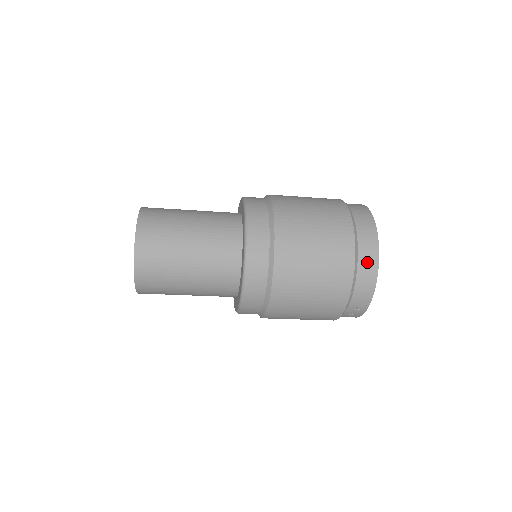
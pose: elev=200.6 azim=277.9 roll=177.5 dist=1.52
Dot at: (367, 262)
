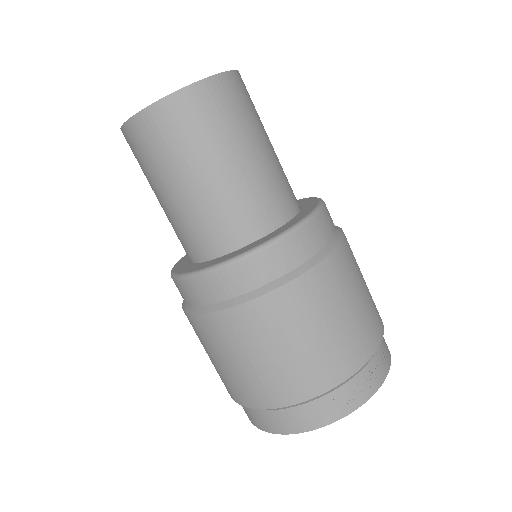
Dot at: occluded
